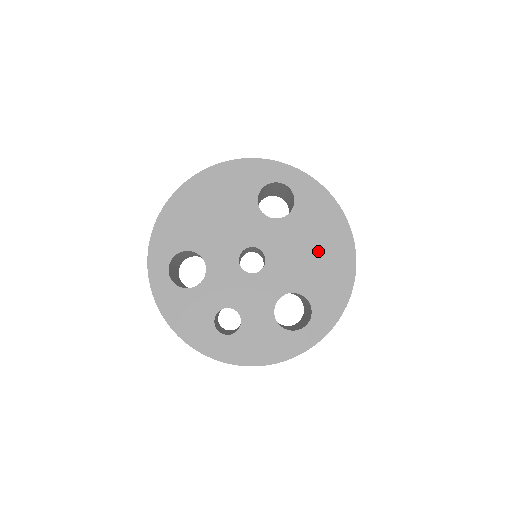
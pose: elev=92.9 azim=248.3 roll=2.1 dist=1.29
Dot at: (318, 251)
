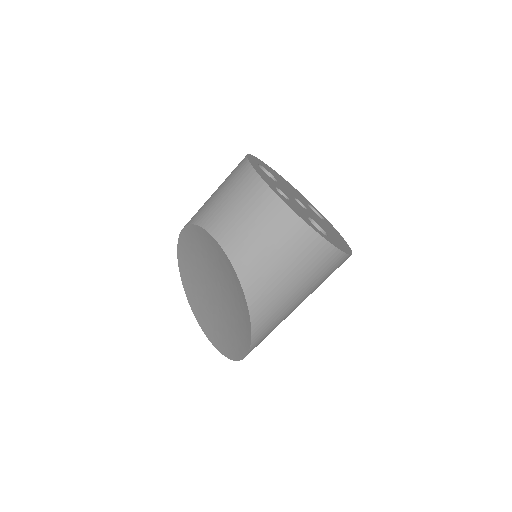
Dot at: (334, 234)
